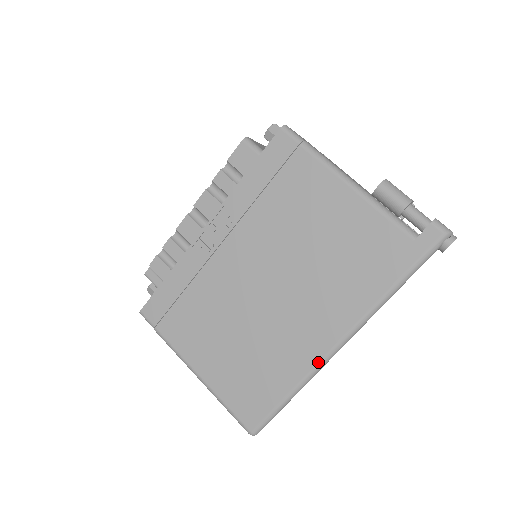
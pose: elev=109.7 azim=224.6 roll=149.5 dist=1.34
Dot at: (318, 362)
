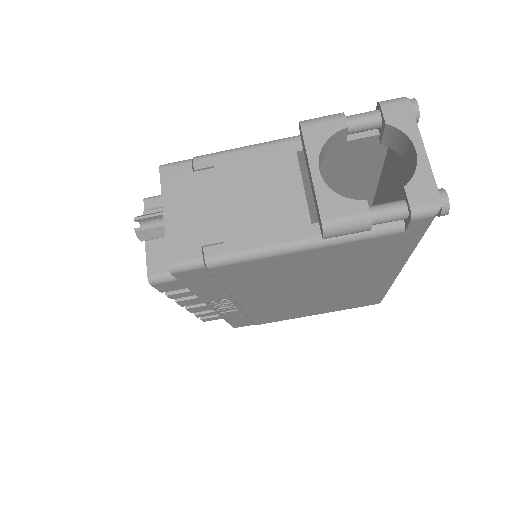
Dot at: (391, 282)
